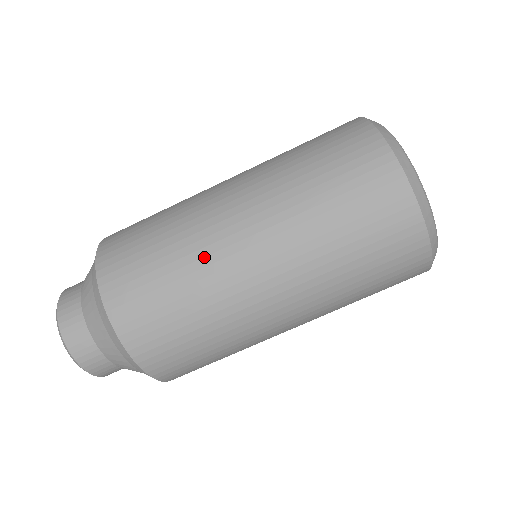
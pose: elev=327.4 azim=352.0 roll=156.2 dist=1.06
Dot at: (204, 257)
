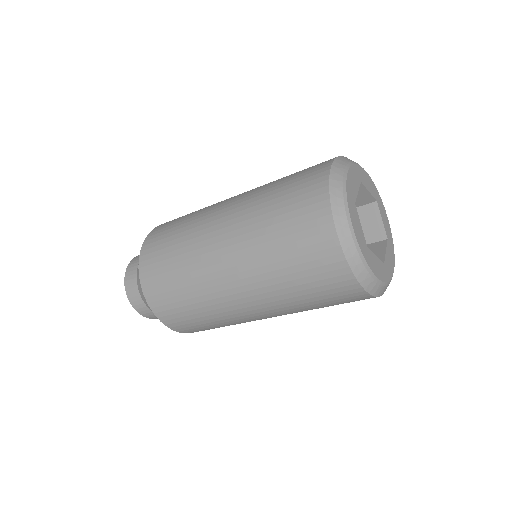
Dot at: (211, 205)
